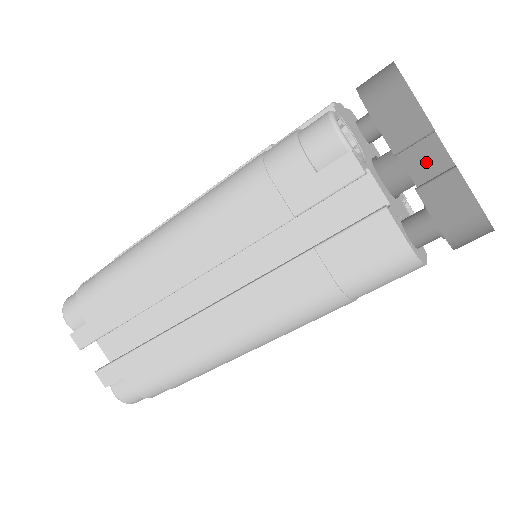
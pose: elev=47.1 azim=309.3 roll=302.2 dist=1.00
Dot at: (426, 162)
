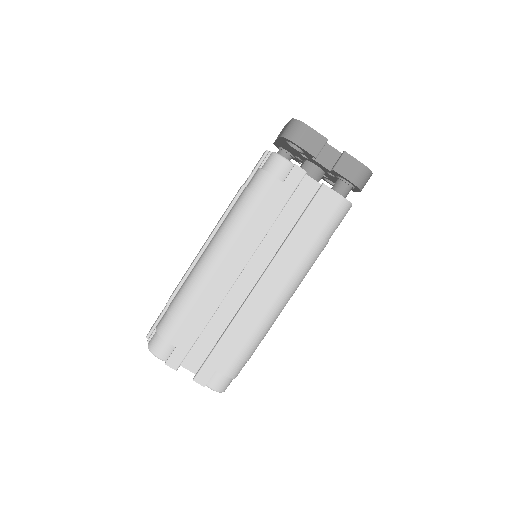
Dot at: (328, 157)
